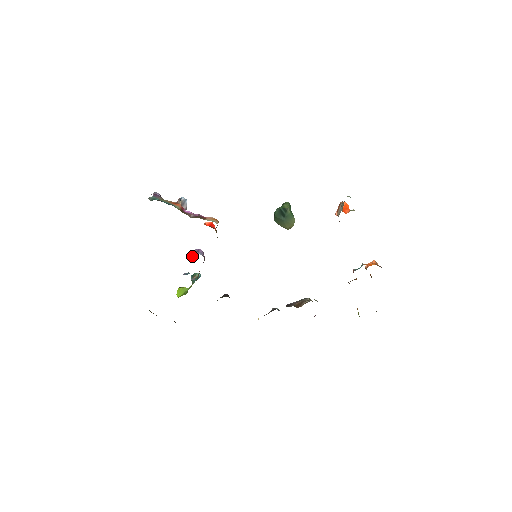
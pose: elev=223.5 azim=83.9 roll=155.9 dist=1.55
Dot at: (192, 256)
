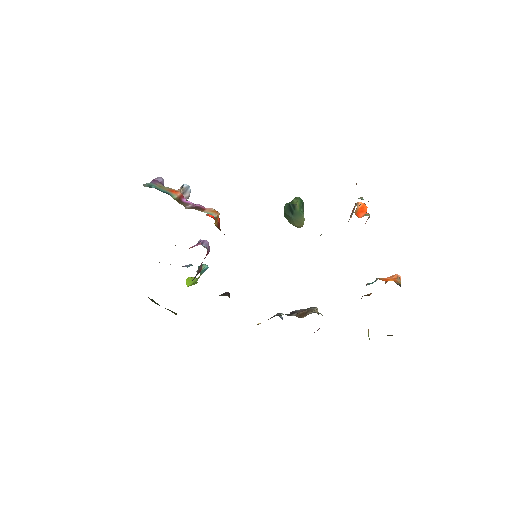
Dot at: occluded
